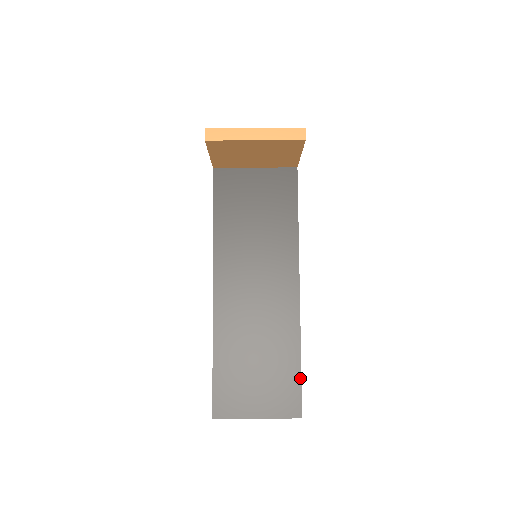
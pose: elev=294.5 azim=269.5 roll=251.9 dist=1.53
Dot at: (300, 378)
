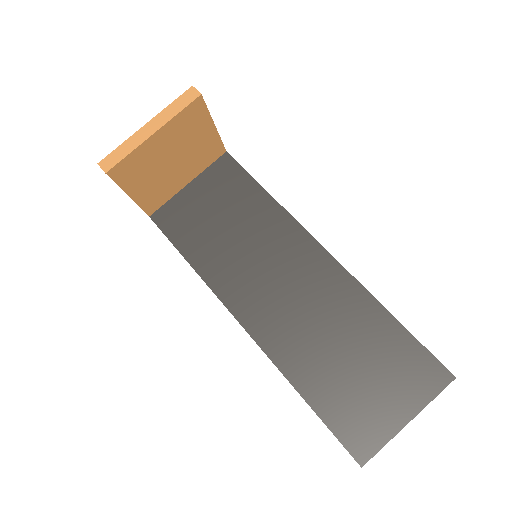
Dot at: (412, 337)
